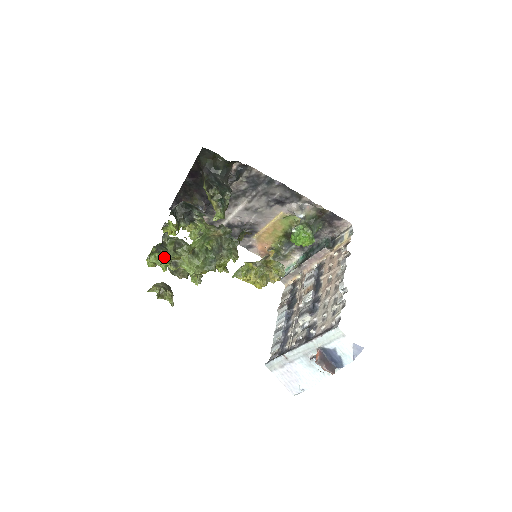
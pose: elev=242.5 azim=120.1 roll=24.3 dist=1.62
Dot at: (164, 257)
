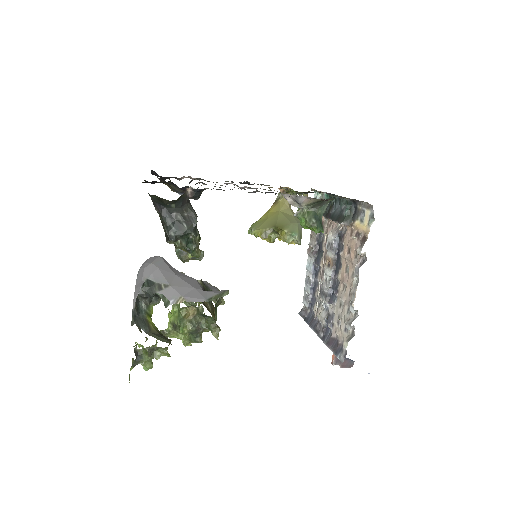
Dot at: (144, 366)
